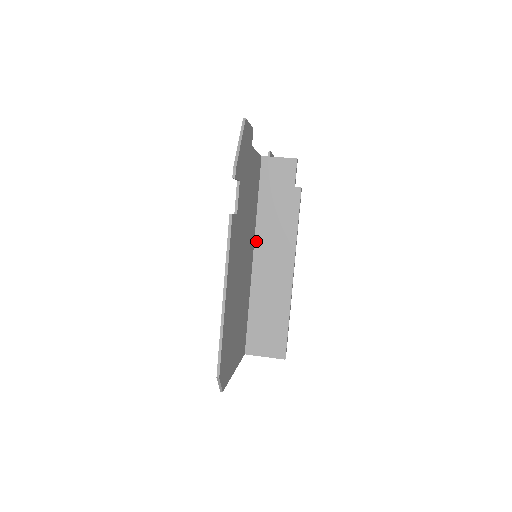
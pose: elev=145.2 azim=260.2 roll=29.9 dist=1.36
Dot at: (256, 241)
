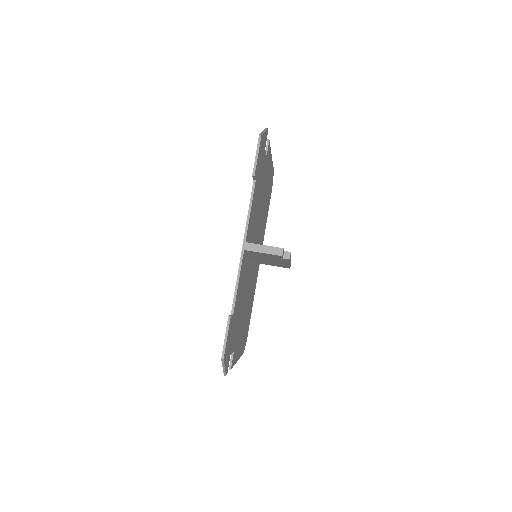
Dot at: (254, 257)
